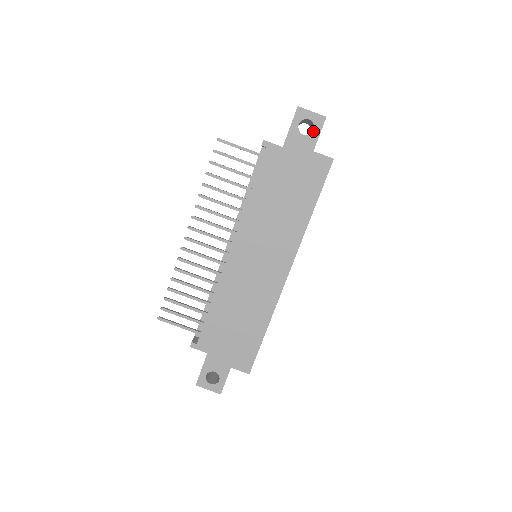
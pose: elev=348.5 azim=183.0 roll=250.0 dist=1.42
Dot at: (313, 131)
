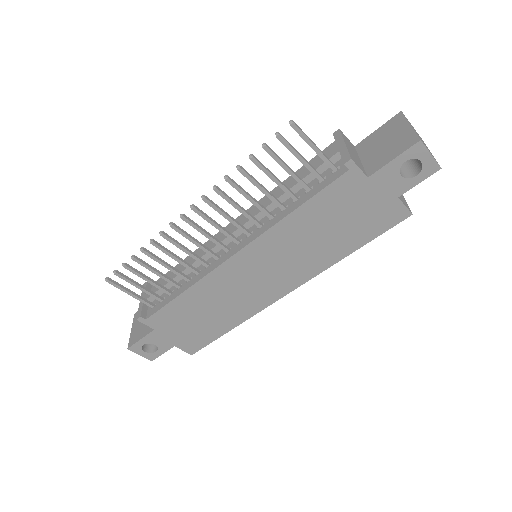
Dot at: (415, 176)
